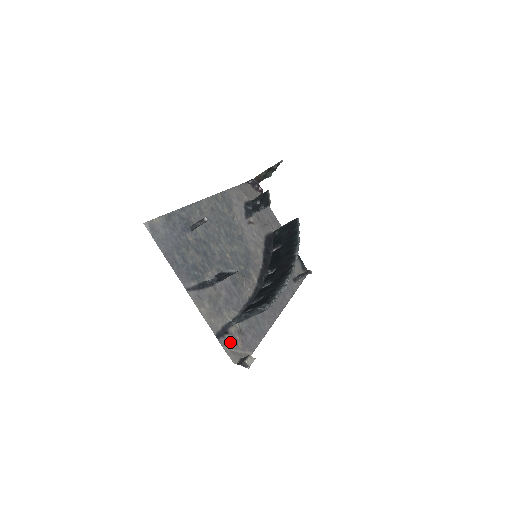
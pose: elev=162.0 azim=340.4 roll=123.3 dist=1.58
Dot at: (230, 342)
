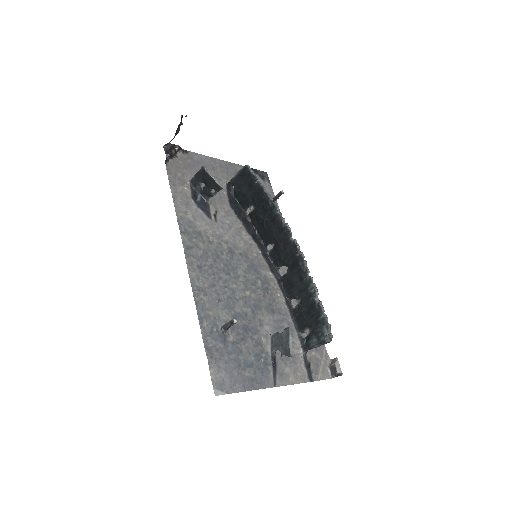
Dot at: (315, 367)
